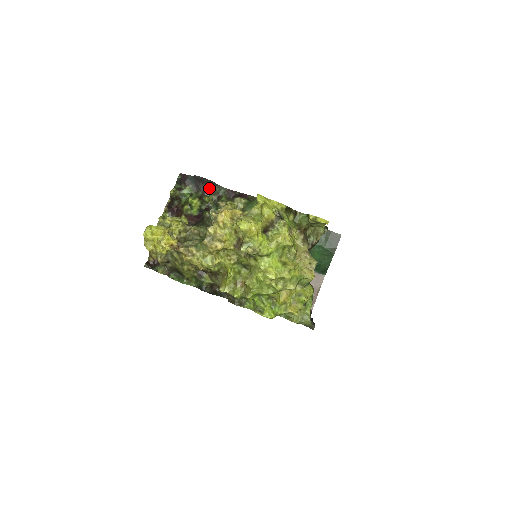
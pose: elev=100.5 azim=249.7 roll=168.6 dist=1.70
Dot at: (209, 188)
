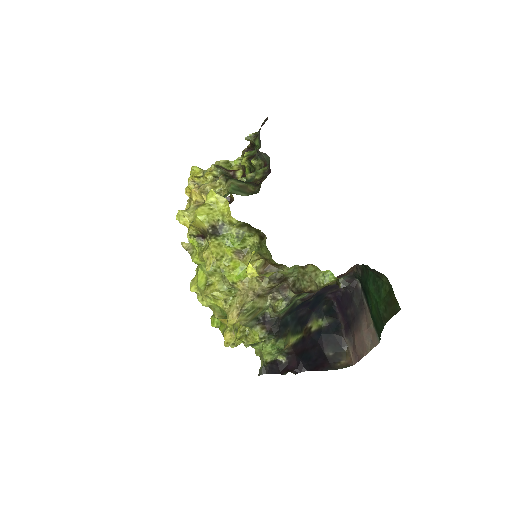
Dot at: (257, 150)
